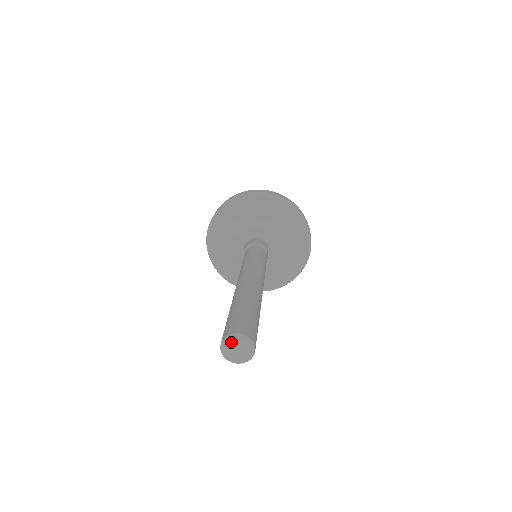
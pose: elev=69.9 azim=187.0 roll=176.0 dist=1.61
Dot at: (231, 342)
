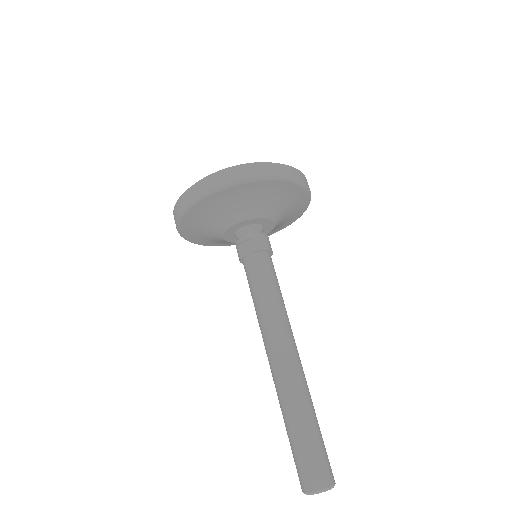
Dot at: (326, 490)
